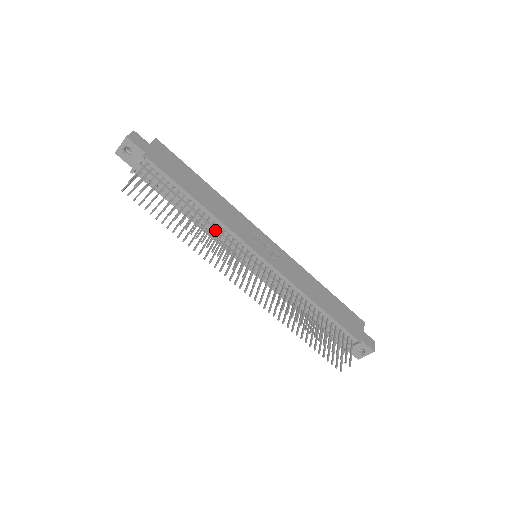
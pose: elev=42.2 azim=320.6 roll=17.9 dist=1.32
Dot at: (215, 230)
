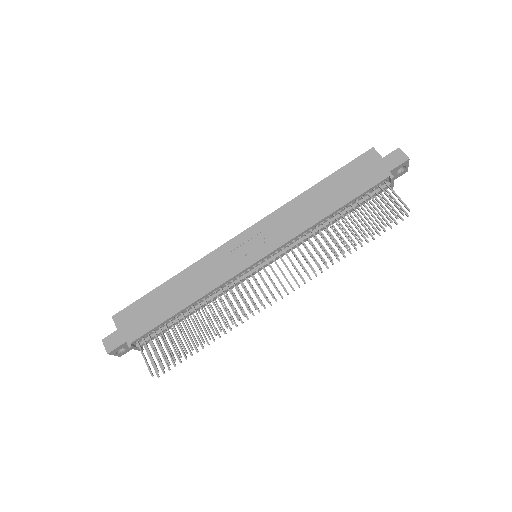
Dot at: (218, 296)
